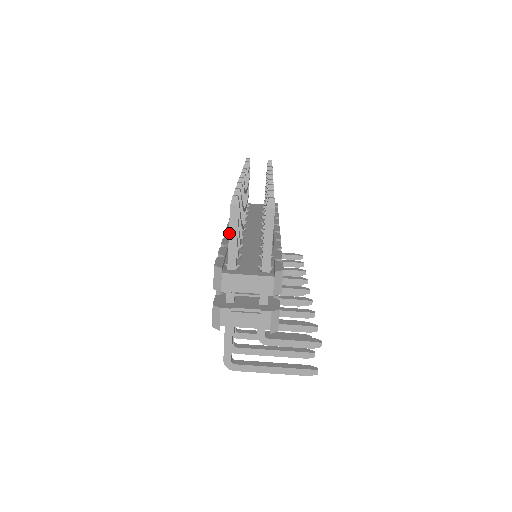
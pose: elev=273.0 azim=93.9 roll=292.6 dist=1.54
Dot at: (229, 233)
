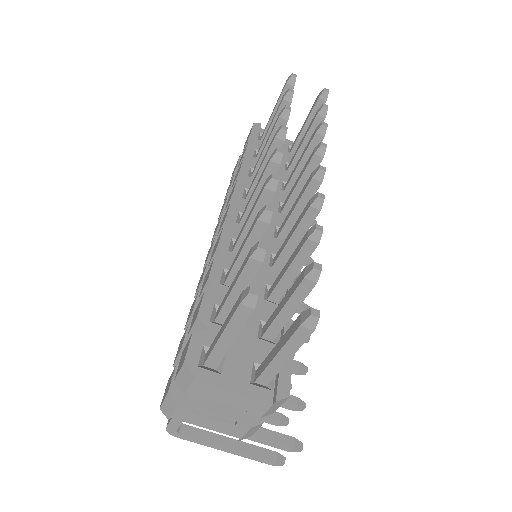
Dot at: (223, 332)
